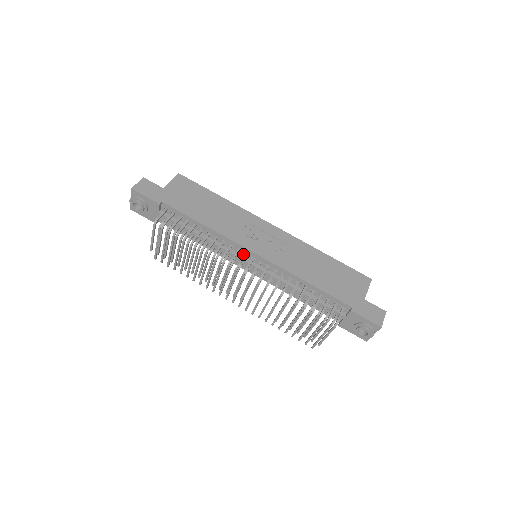
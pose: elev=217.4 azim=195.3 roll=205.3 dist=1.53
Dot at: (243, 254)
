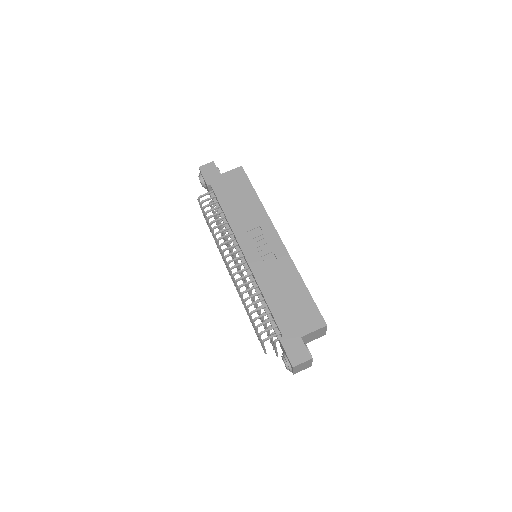
Dot at: (240, 249)
